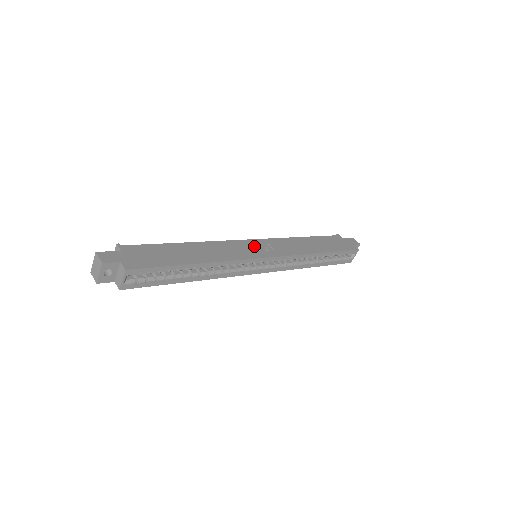
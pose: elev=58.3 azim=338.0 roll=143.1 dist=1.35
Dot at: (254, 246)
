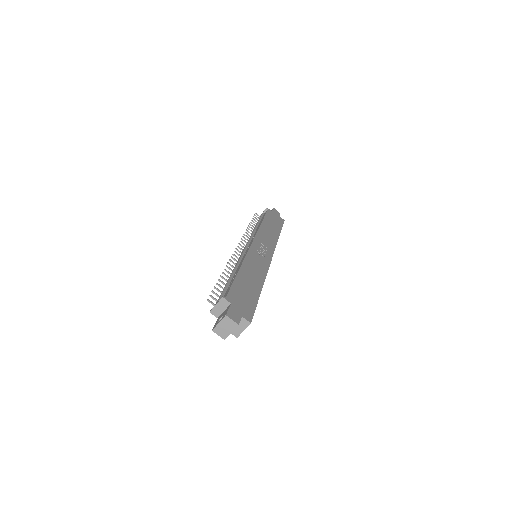
Dot at: (258, 250)
